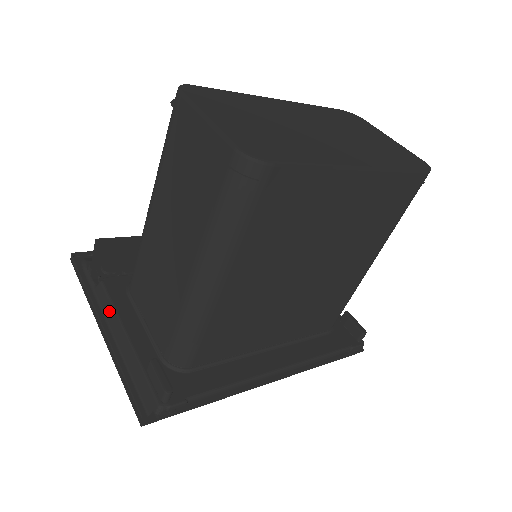
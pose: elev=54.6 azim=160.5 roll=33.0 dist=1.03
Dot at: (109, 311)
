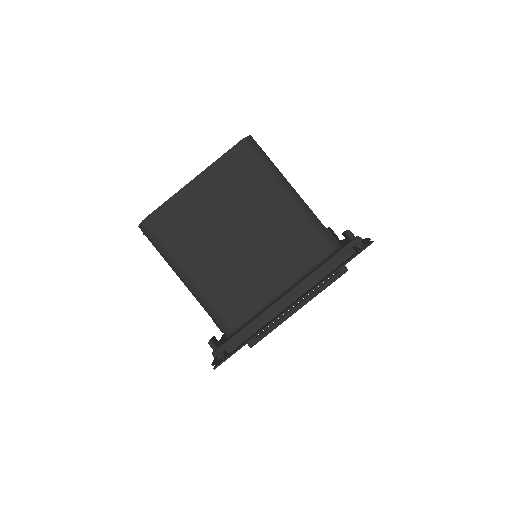
Dot at: occluded
